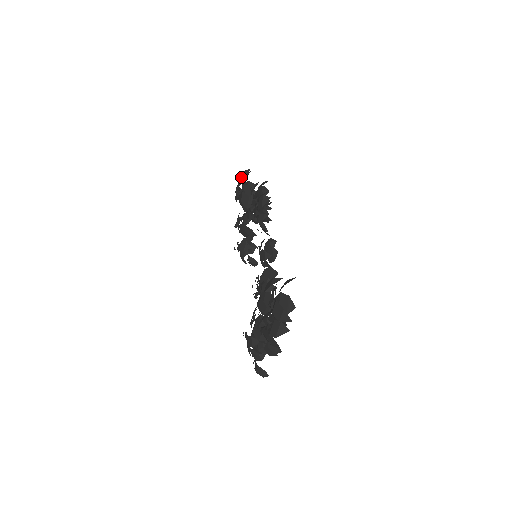
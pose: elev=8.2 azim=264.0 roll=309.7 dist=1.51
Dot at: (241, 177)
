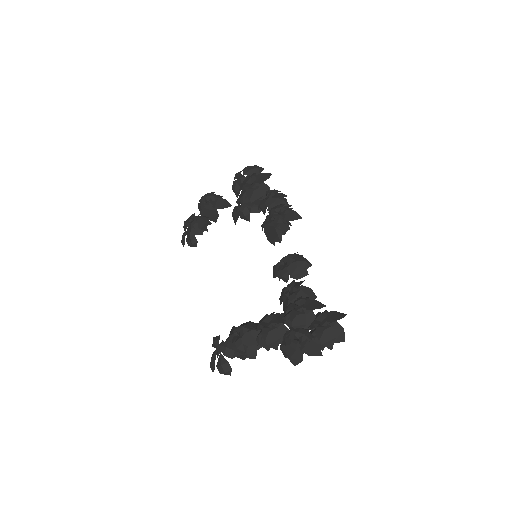
Dot at: (254, 169)
